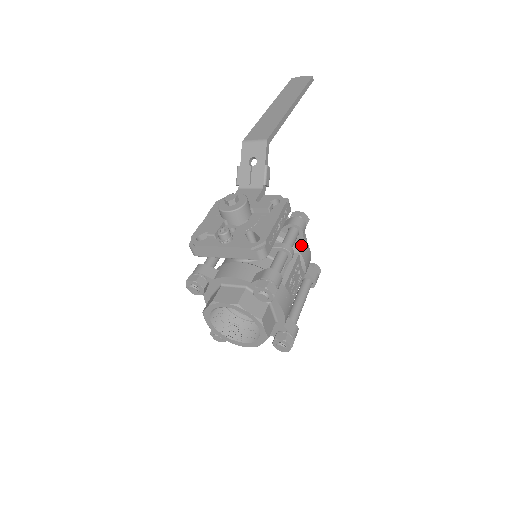
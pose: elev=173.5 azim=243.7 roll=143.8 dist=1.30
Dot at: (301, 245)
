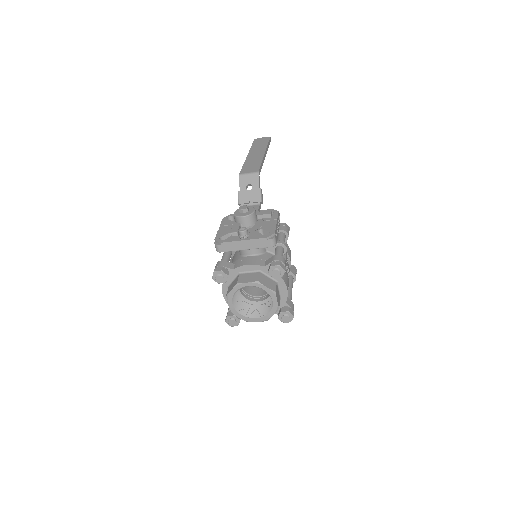
Dot at: occluded
